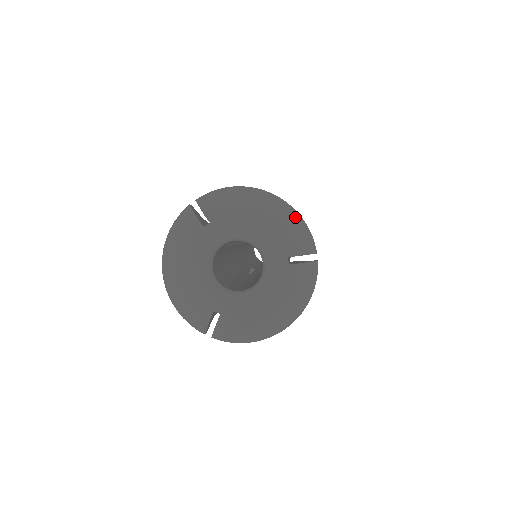
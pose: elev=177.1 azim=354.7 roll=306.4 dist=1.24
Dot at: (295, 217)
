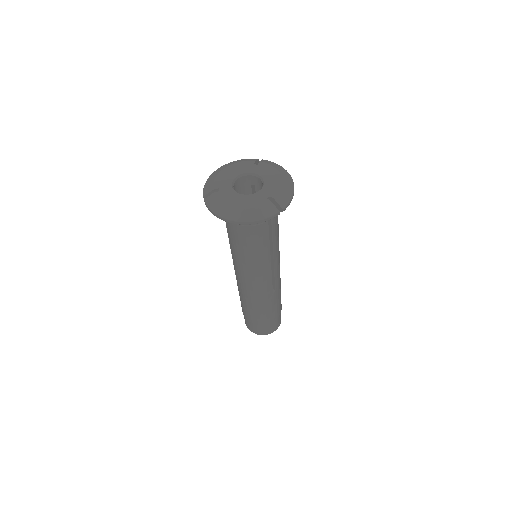
Dot at: (291, 191)
